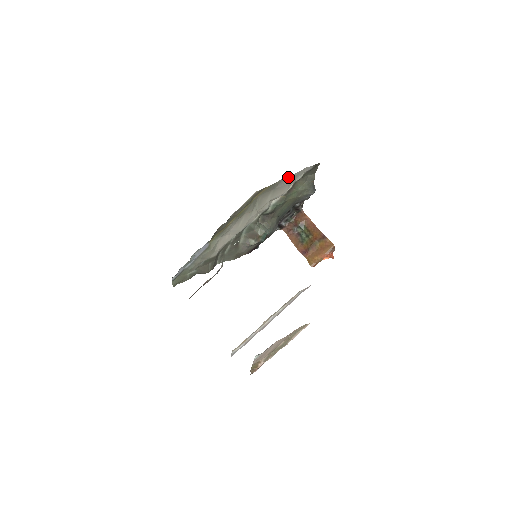
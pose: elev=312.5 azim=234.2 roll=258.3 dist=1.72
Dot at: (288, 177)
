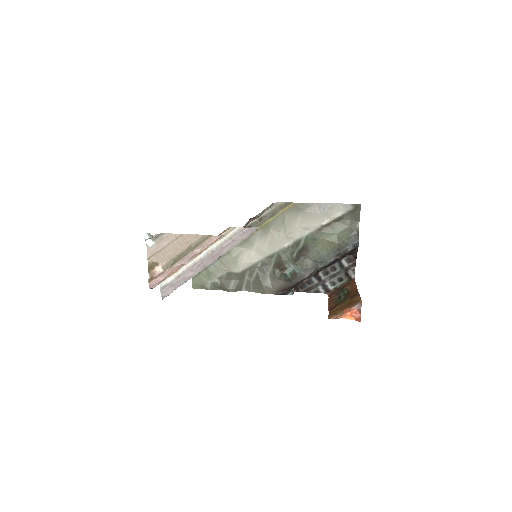
Dot at: (320, 204)
